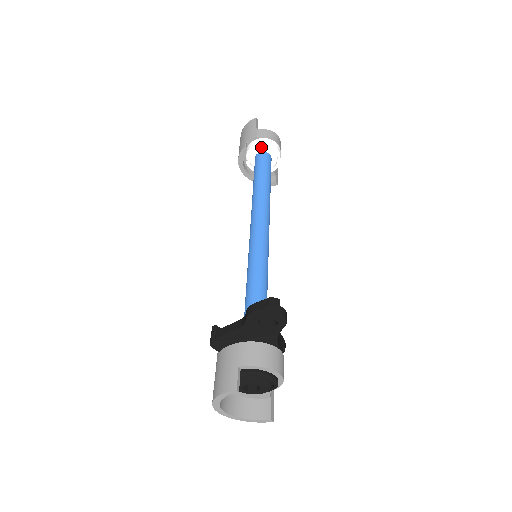
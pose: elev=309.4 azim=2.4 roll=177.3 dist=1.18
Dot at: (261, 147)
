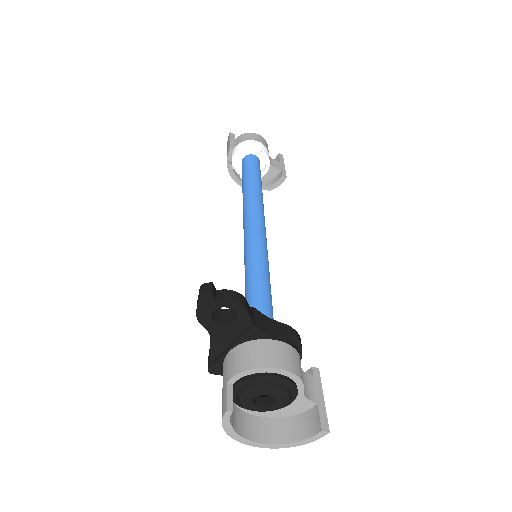
Dot at: (239, 154)
